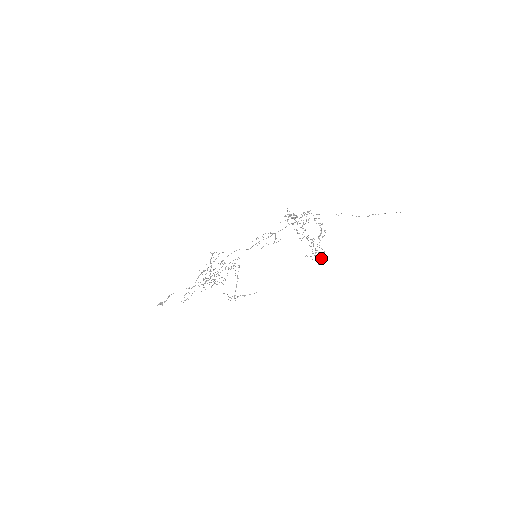
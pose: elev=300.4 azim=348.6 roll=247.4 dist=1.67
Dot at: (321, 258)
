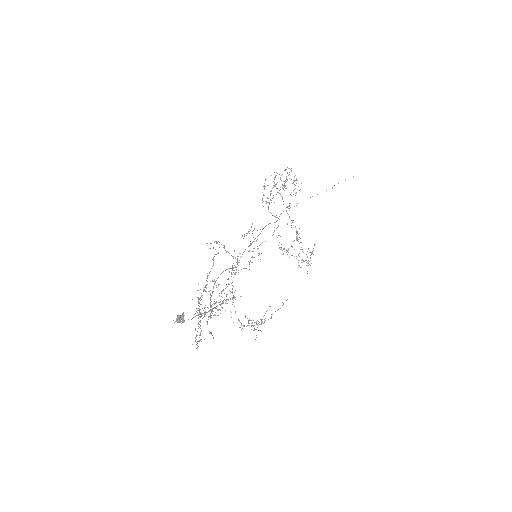
Dot at: occluded
